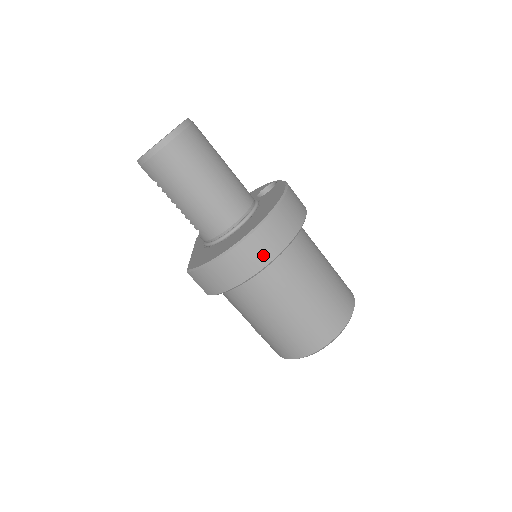
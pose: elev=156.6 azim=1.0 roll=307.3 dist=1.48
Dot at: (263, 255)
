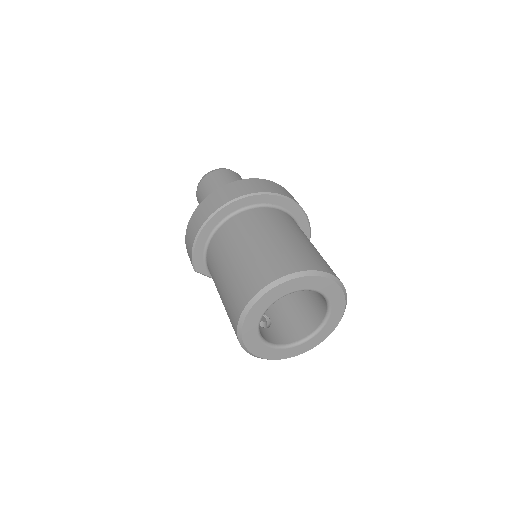
Dot at: (214, 205)
